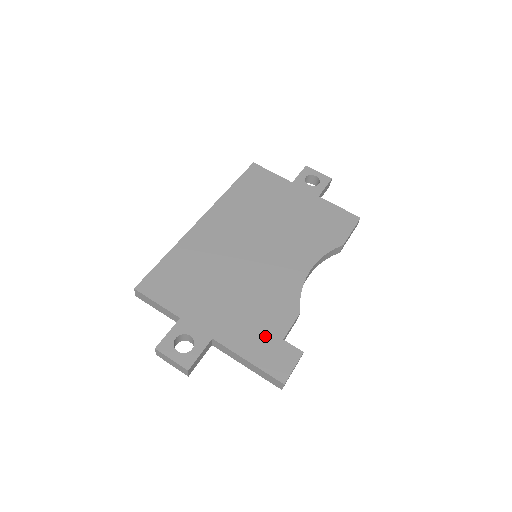
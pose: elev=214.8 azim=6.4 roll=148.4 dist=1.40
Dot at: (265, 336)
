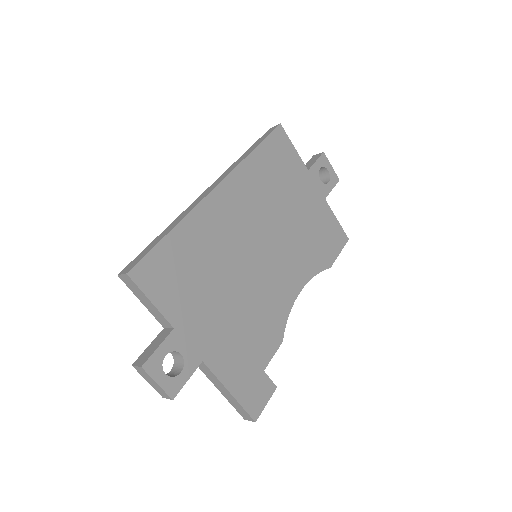
Dot at: (250, 365)
